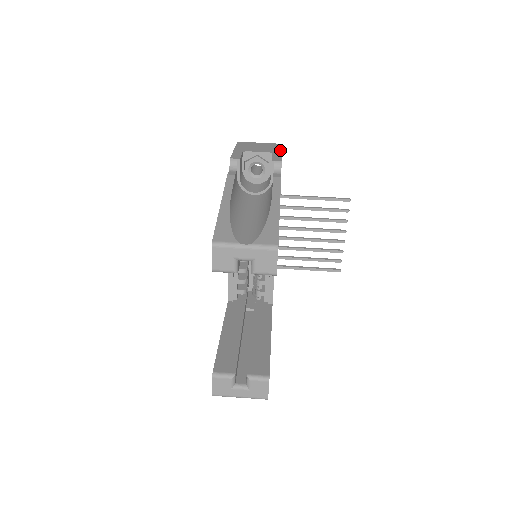
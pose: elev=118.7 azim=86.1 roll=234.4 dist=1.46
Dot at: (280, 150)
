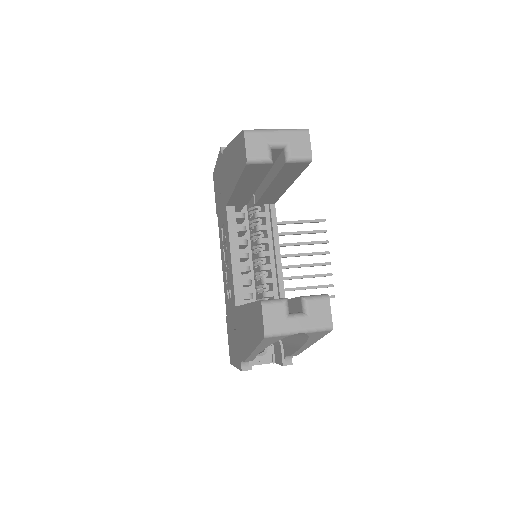
Dot at: occluded
